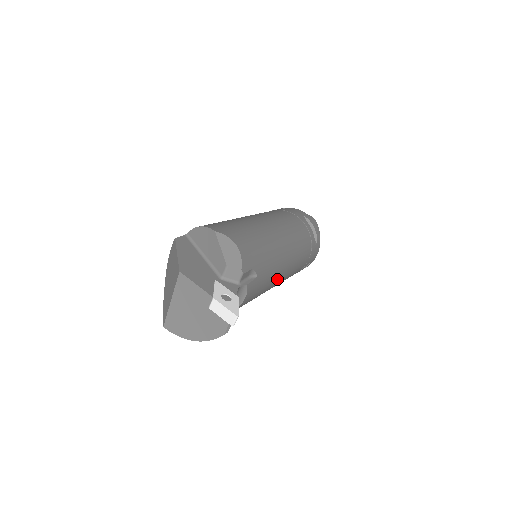
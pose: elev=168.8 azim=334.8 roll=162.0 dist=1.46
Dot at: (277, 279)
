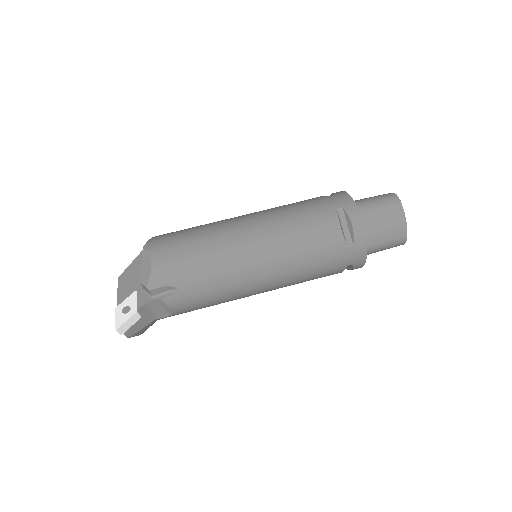
Dot at: (243, 289)
